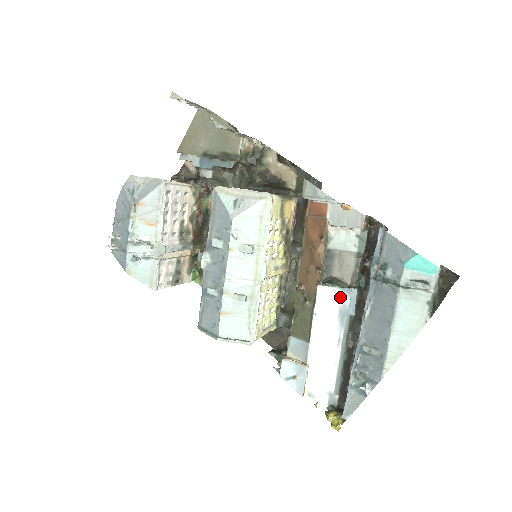
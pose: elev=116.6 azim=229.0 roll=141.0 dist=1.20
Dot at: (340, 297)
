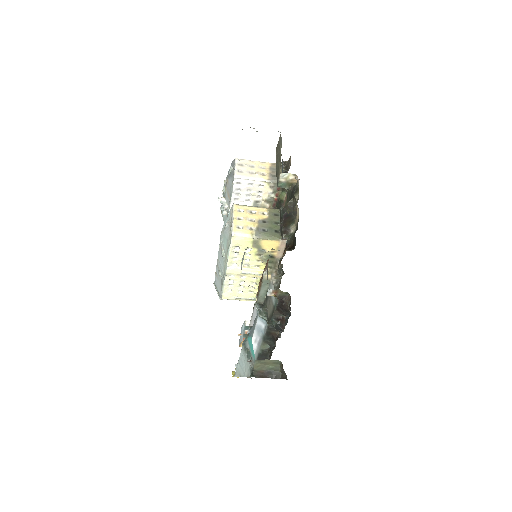
Dot at: (257, 320)
